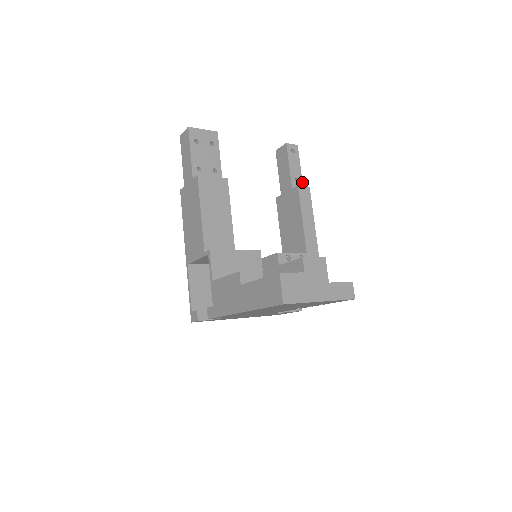
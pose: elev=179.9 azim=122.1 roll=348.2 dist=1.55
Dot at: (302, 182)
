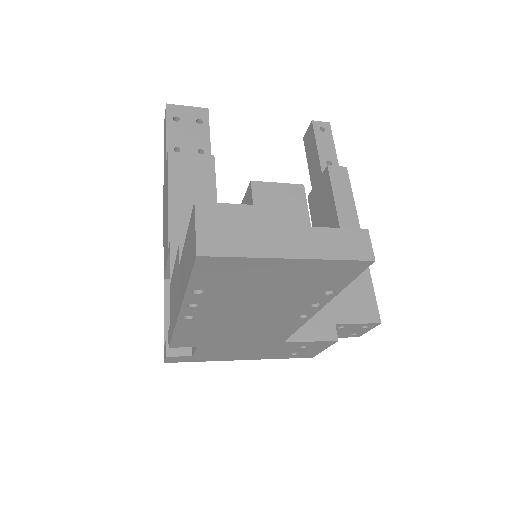
Dot at: occluded
